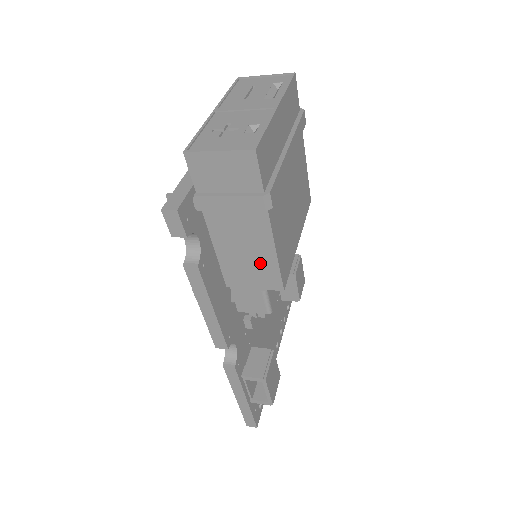
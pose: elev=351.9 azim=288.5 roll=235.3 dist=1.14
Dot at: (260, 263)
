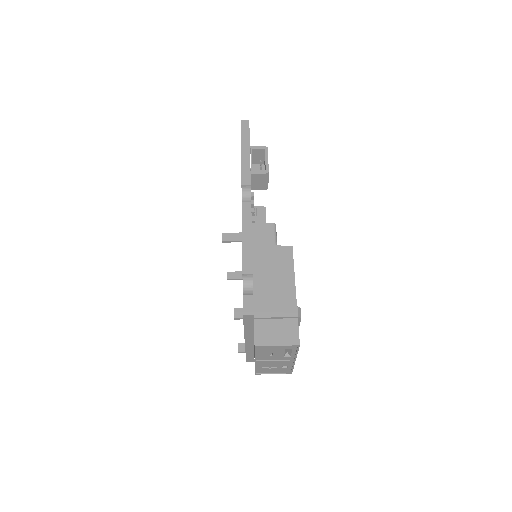
Dot at: occluded
